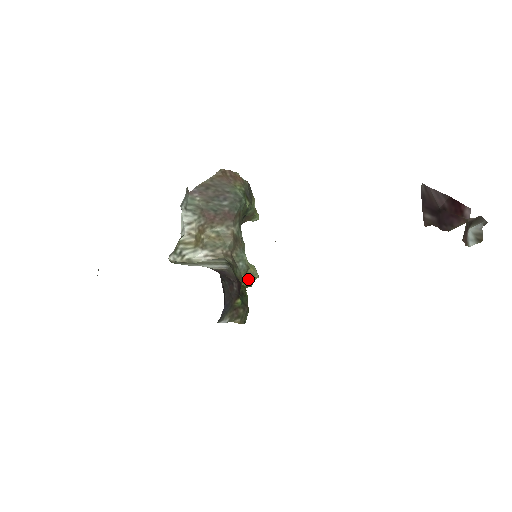
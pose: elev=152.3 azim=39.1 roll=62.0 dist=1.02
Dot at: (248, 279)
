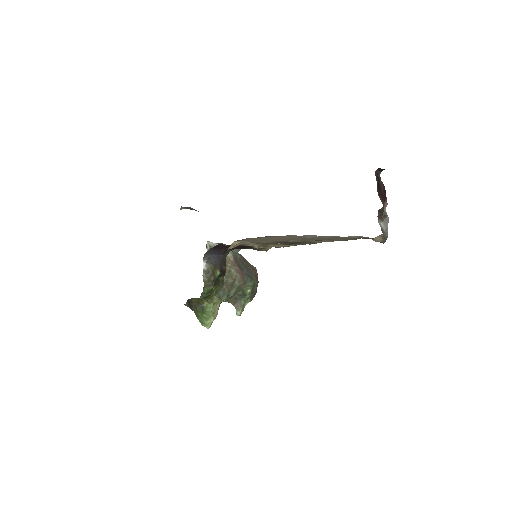
Dot at: (212, 307)
